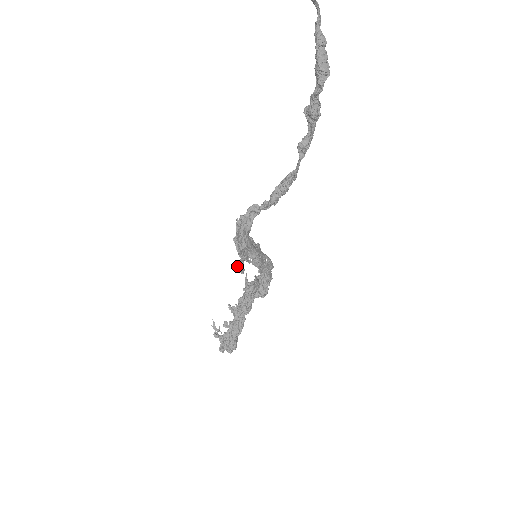
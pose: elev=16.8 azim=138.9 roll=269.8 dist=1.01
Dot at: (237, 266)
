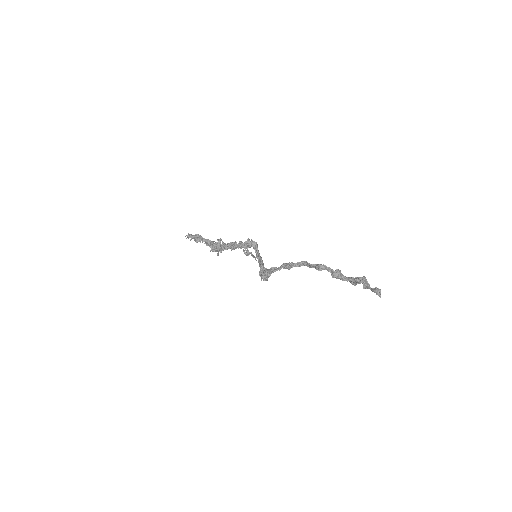
Dot at: occluded
